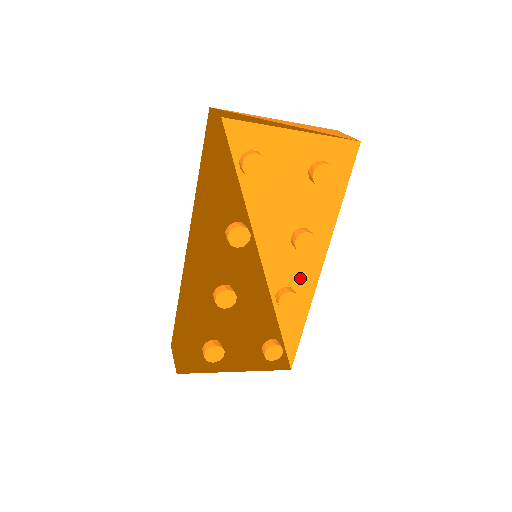
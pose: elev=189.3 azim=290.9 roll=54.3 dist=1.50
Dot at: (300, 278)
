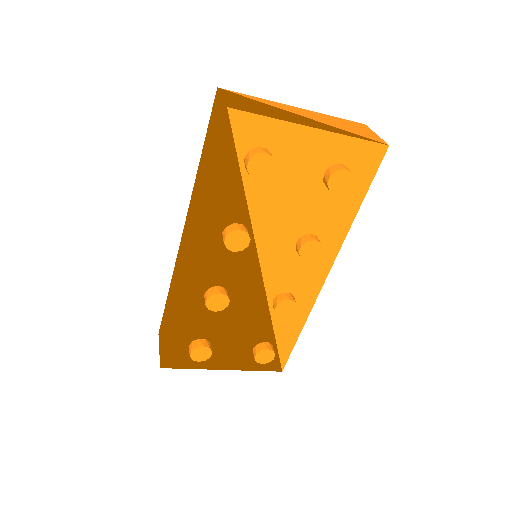
Dot at: (302, 285)
